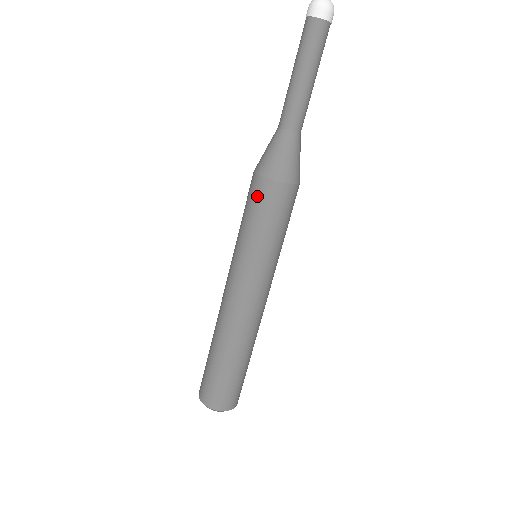
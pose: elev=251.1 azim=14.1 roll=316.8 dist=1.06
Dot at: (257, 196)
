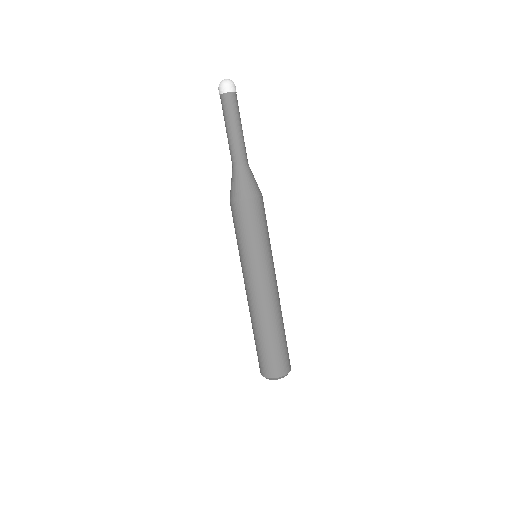
Dot at: (232, 214)
